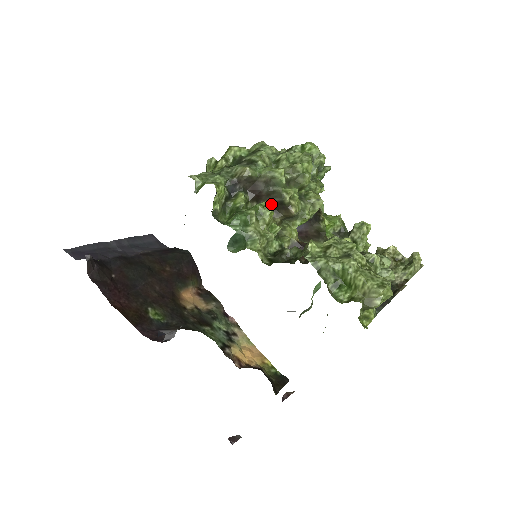
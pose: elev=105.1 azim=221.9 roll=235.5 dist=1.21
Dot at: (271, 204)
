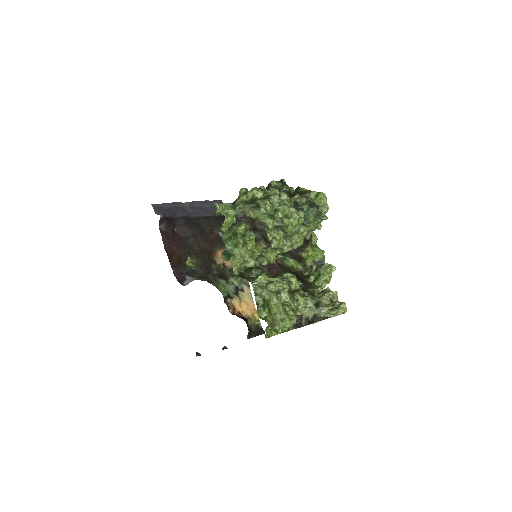
Dot at: (263, 236)
